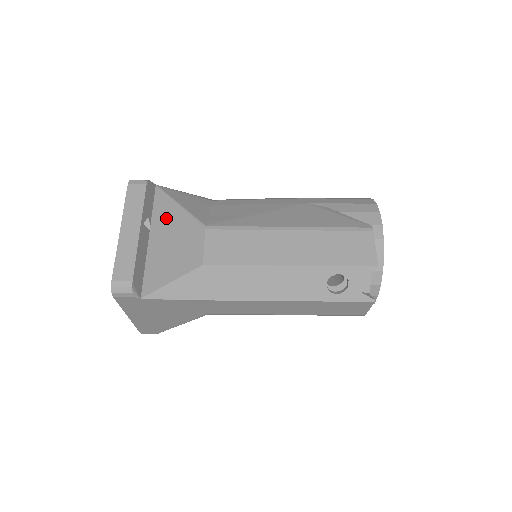
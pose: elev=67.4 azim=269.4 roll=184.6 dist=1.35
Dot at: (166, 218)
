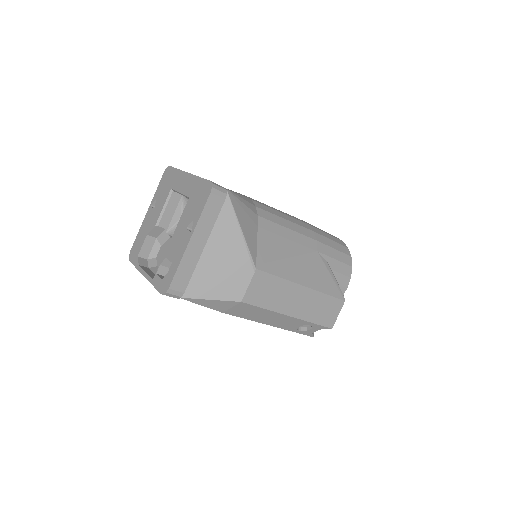
Dot at: (225, 236)
